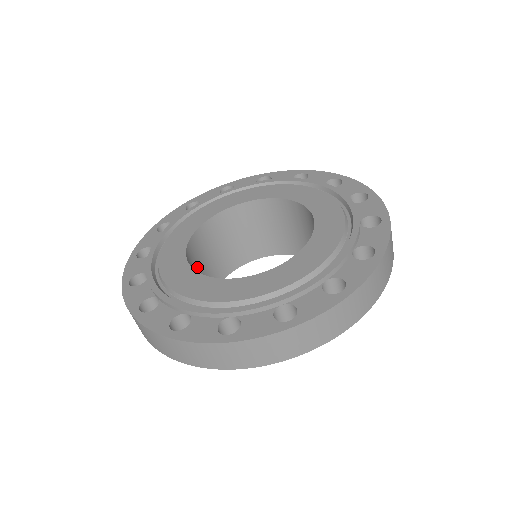
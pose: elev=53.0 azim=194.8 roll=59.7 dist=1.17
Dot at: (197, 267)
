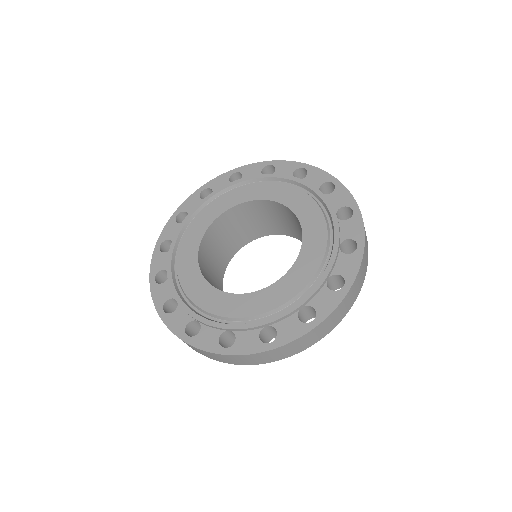
Dot at: (216, 242)
